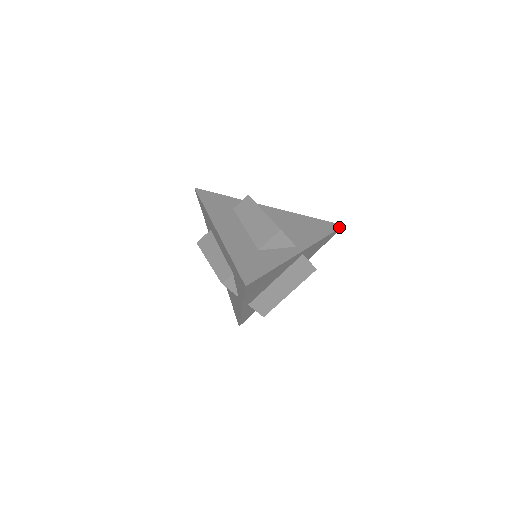
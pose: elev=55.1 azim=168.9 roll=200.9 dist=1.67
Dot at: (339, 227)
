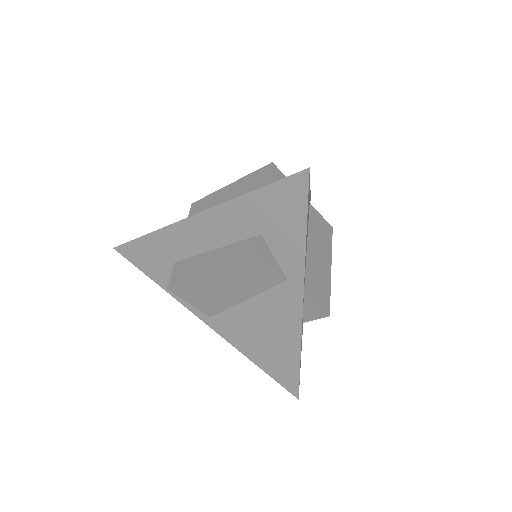
Dot at: occluded
